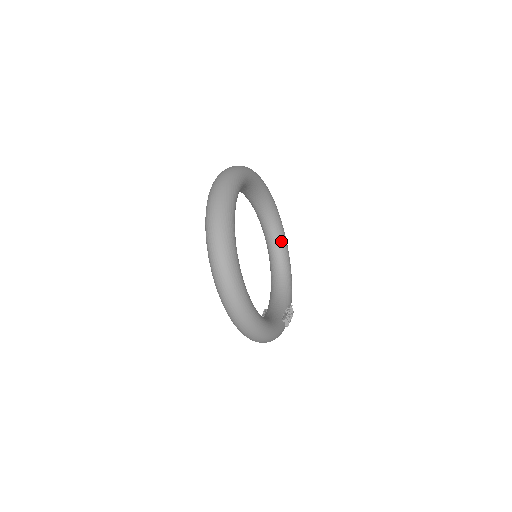
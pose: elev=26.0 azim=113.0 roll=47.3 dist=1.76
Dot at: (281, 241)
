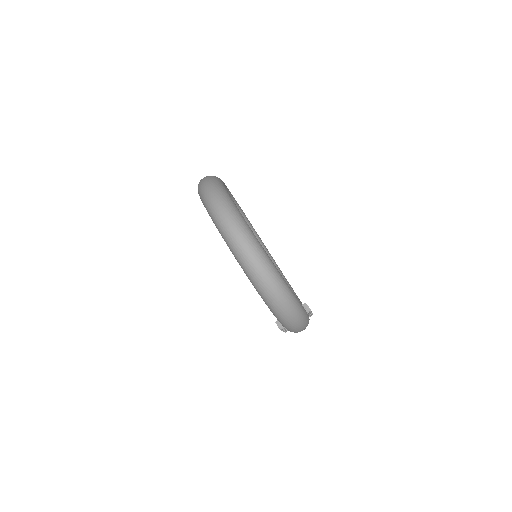
Dot at: occluded
